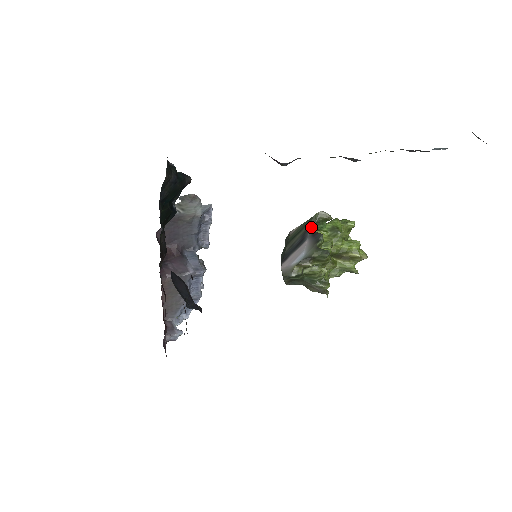
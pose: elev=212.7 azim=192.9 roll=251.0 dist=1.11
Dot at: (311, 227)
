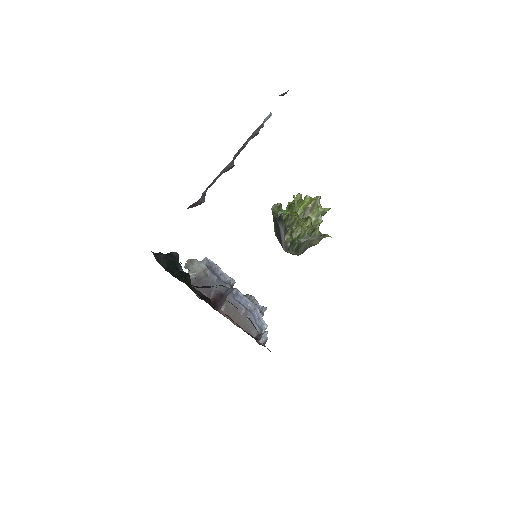
Dot at: (276, 218)
